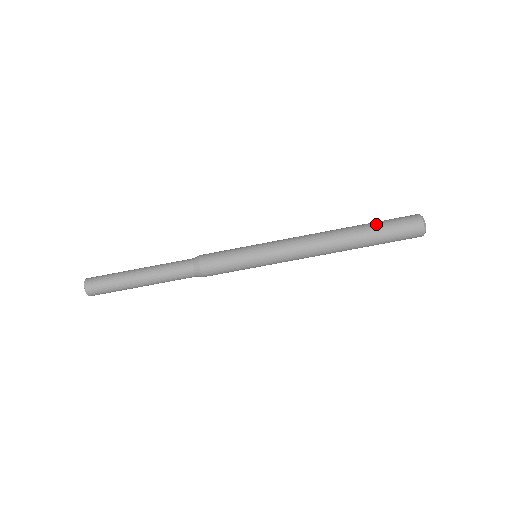
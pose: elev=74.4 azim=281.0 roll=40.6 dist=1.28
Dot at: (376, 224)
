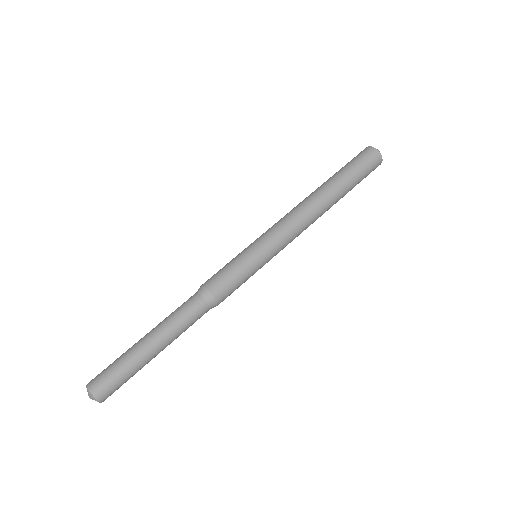
Dot at: (342, 170)
